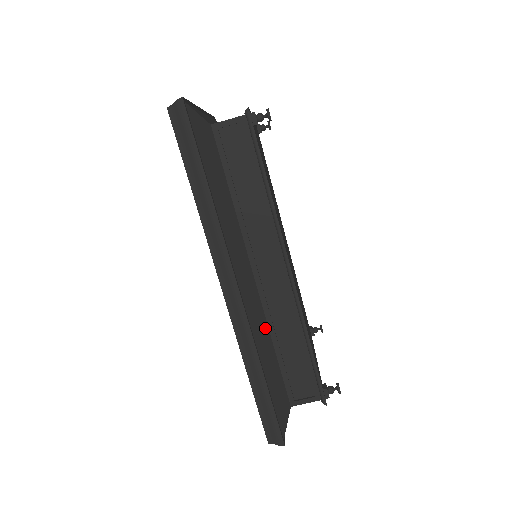
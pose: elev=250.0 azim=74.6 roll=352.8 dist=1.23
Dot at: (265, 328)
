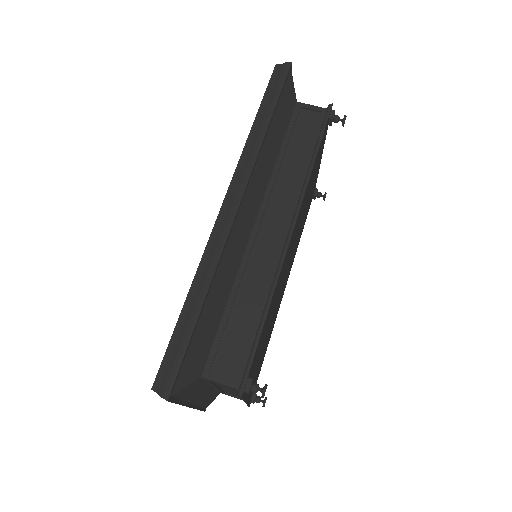
Dot at: (233, 272)
